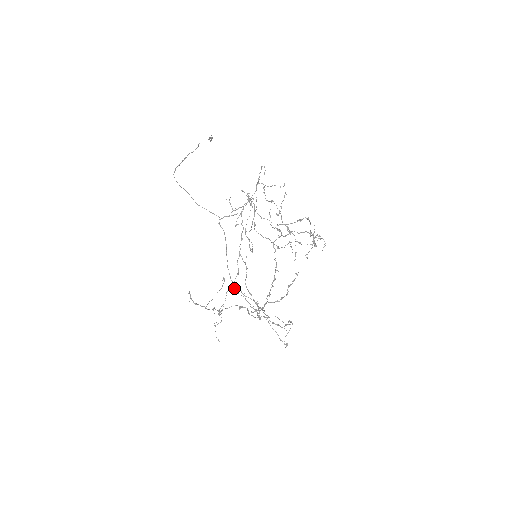
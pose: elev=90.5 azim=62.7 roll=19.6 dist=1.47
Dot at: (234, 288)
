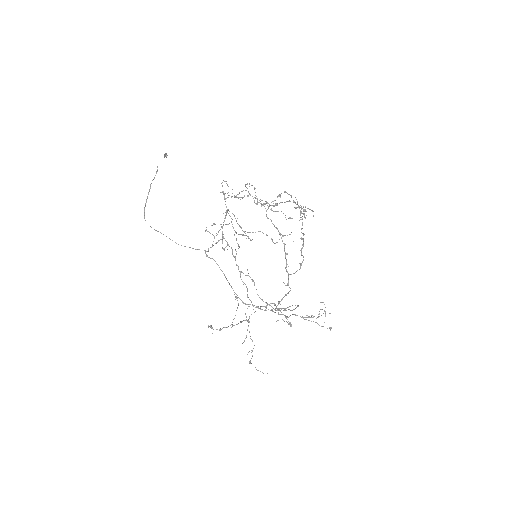
Dot at: occluded
